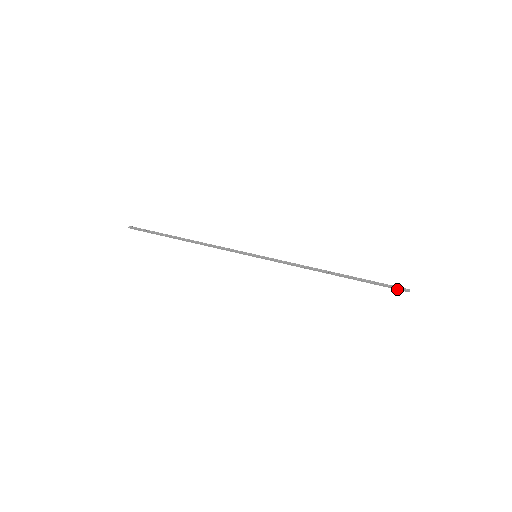
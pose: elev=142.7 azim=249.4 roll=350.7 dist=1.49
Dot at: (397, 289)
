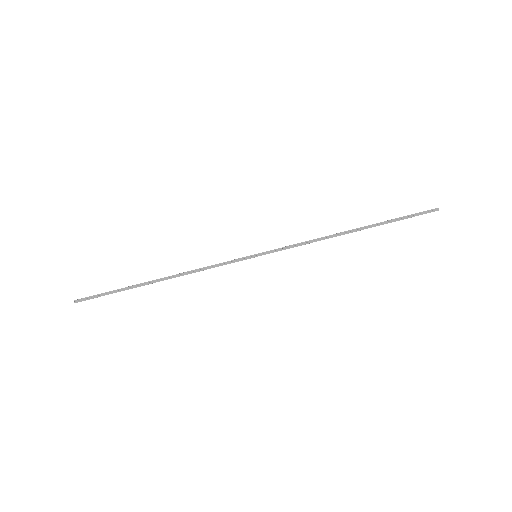
Dot at: occluded
